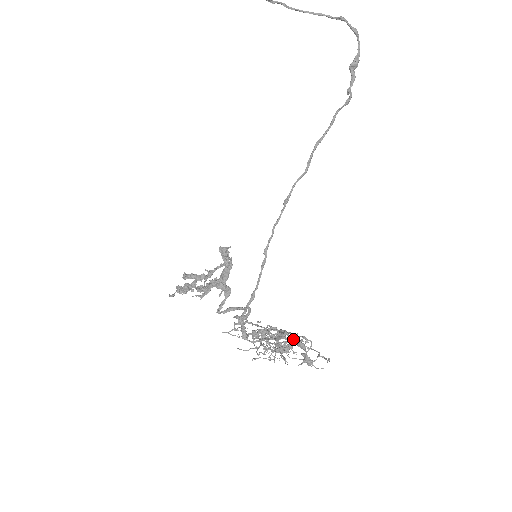
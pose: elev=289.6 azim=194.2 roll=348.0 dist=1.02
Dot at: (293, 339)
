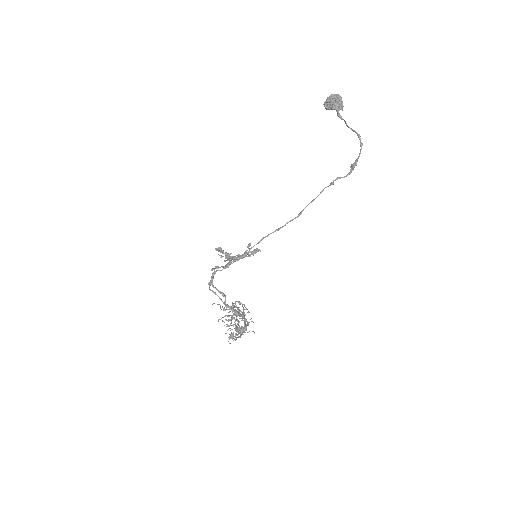
Dot at: occluded
